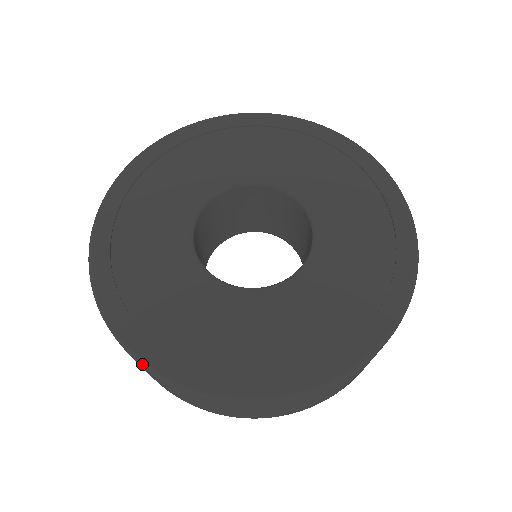
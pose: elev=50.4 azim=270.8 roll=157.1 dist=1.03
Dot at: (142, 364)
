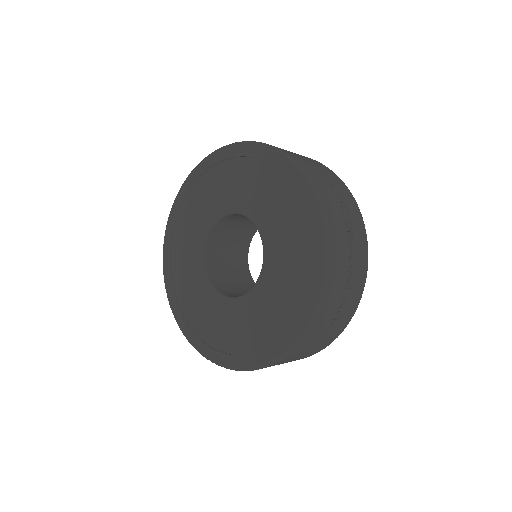
Dot at: occluded
